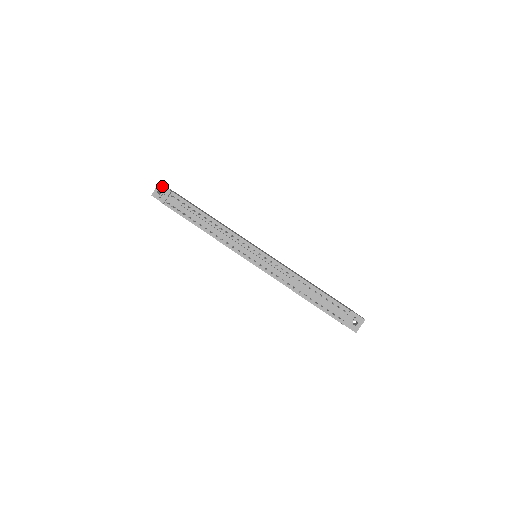
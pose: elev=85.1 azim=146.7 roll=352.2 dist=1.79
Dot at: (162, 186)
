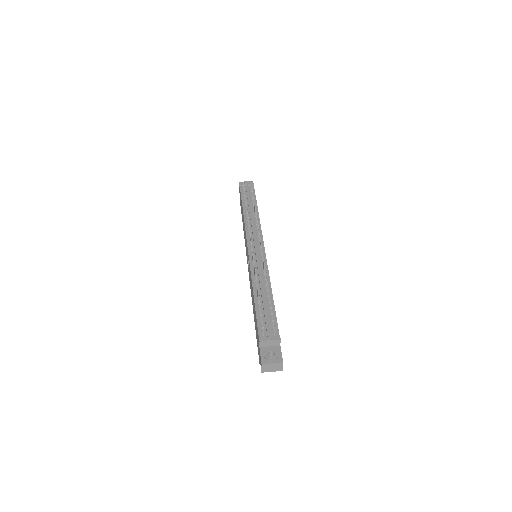
Dot at: occluded
